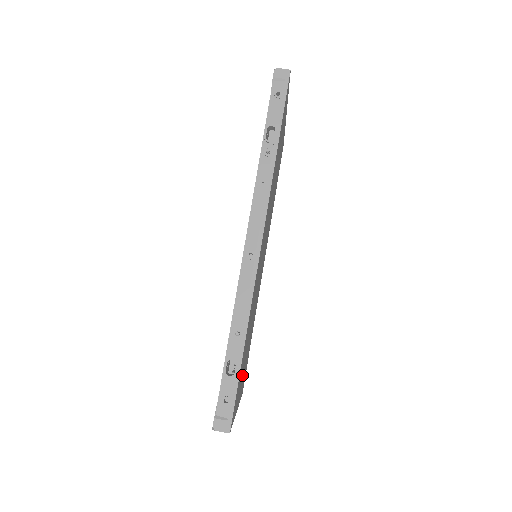
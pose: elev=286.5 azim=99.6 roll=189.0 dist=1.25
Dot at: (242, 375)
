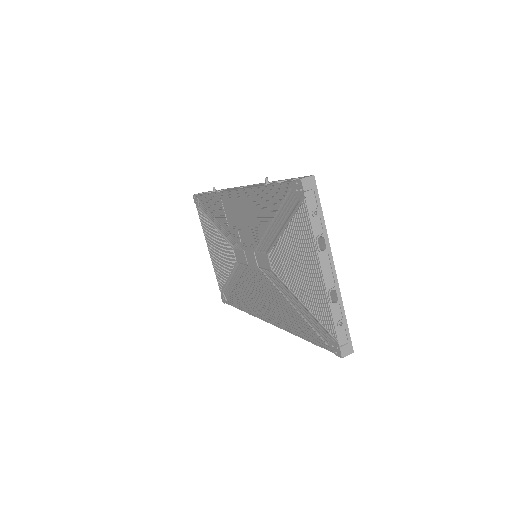
Dot at: occluded
